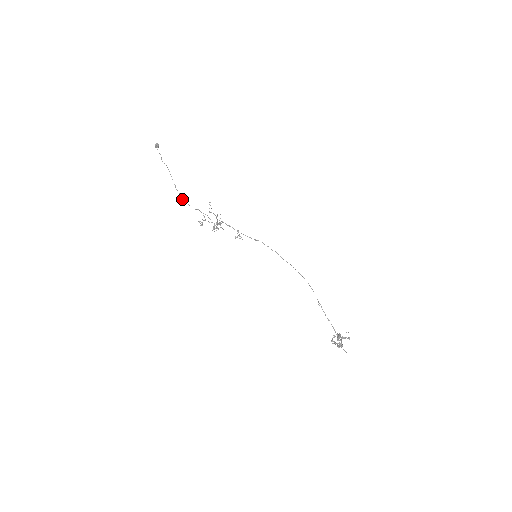
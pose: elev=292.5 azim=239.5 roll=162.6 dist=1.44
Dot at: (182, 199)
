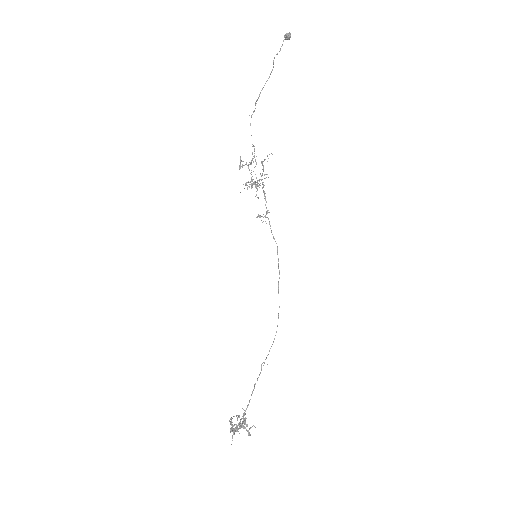
Dot at: occluded
